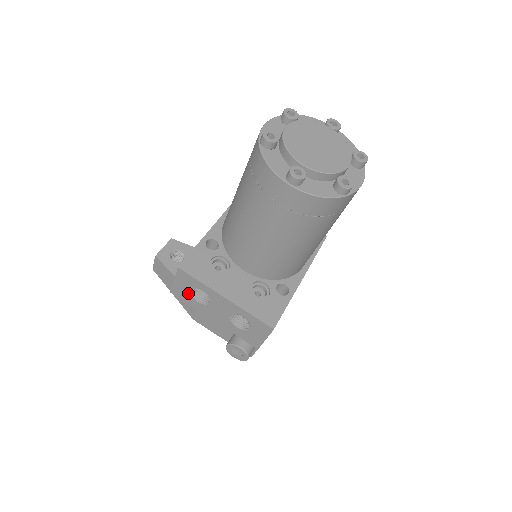
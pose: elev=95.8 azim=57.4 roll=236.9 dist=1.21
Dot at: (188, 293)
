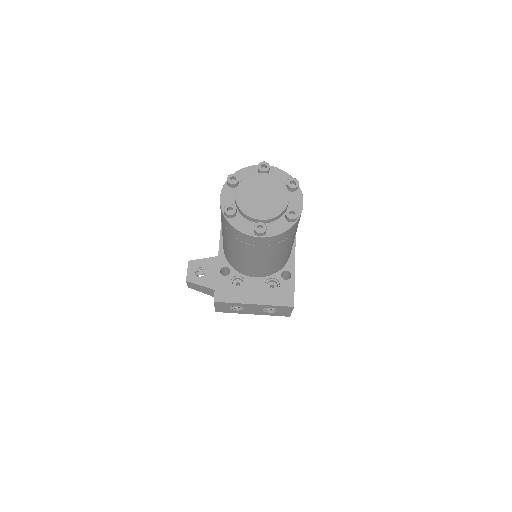
Dot at: (228, 309)
